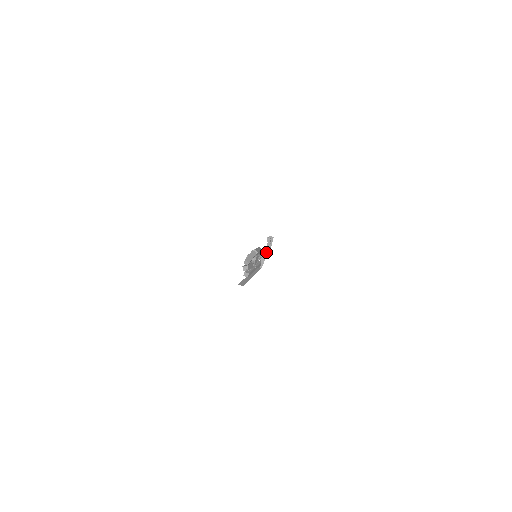
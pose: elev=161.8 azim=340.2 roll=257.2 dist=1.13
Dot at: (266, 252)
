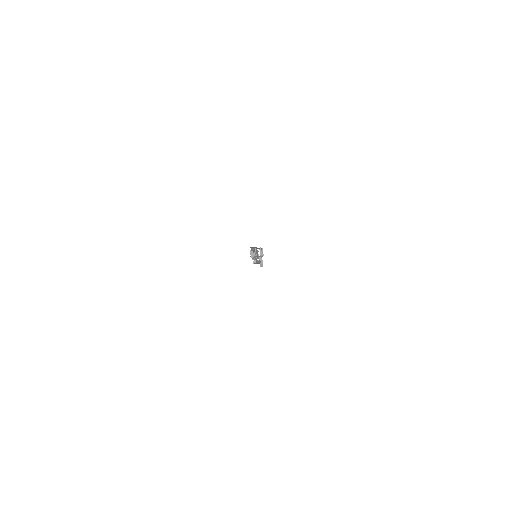
Dot at: (261, 256)
